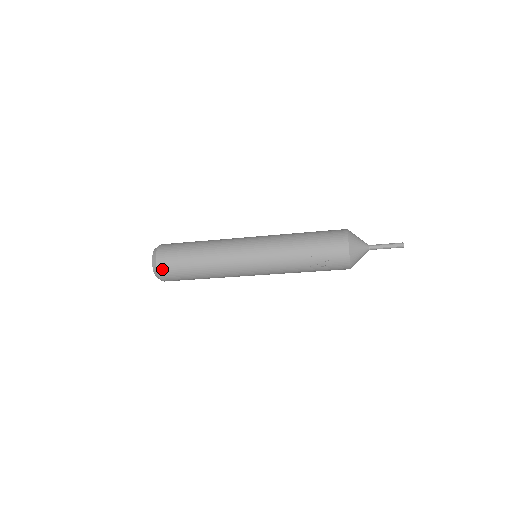
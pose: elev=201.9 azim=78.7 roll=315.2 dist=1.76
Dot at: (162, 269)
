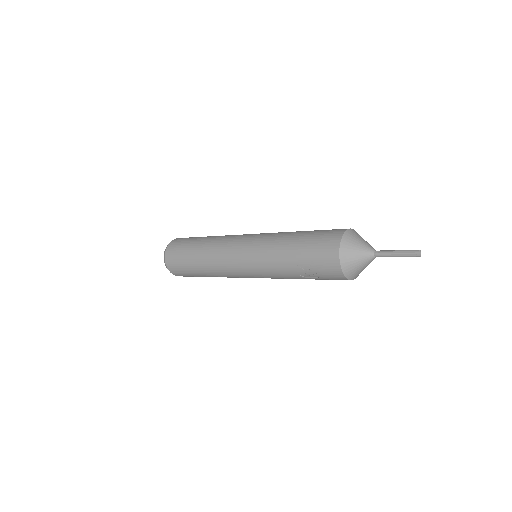
Dot at: (171, 268)
